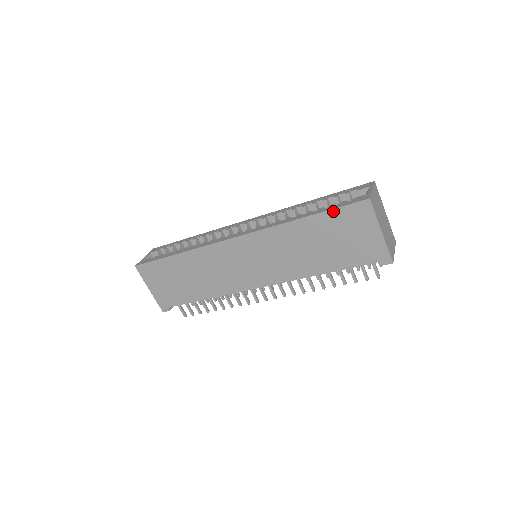
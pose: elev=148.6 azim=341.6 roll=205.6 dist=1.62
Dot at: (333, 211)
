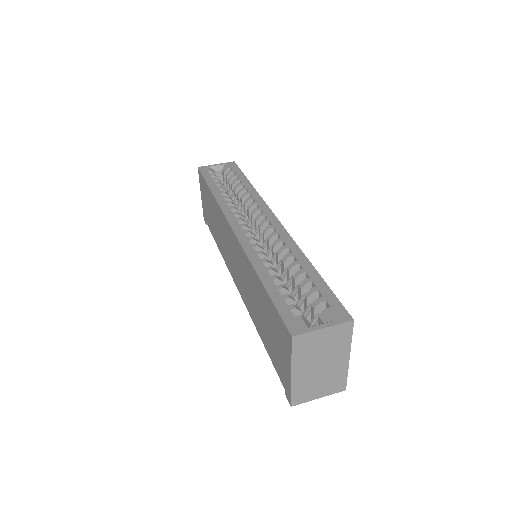
Dot at: (273, 304)
